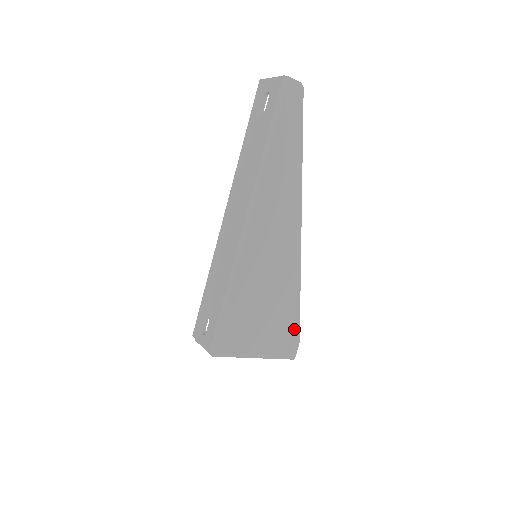
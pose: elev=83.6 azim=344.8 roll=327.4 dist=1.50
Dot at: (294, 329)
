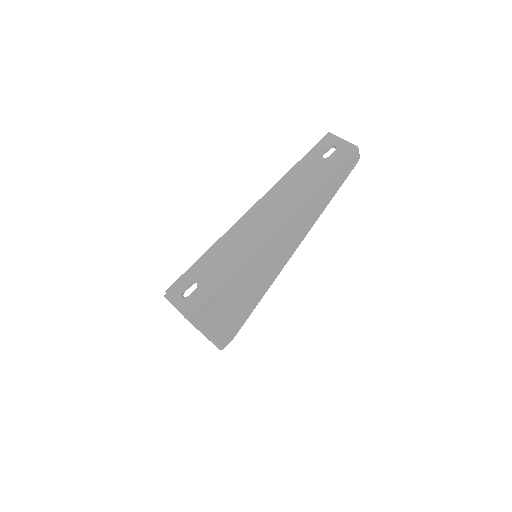
Dot at: (238, 326)
